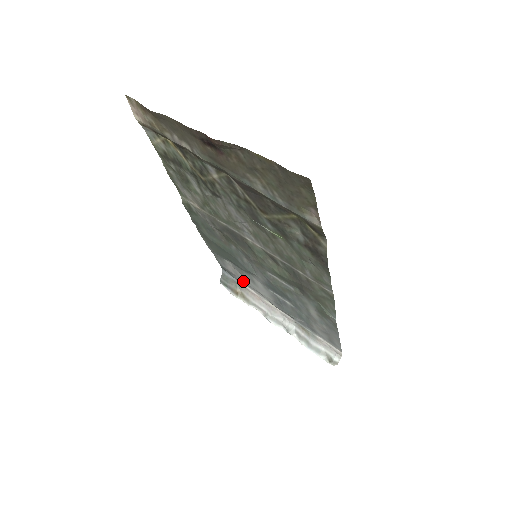
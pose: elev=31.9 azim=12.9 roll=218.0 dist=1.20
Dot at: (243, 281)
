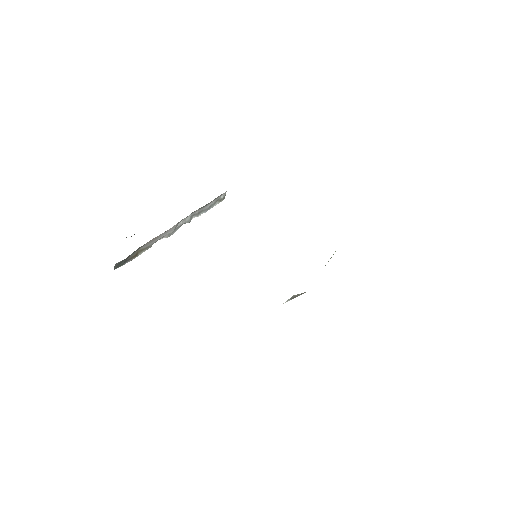
Dot at: occluded
